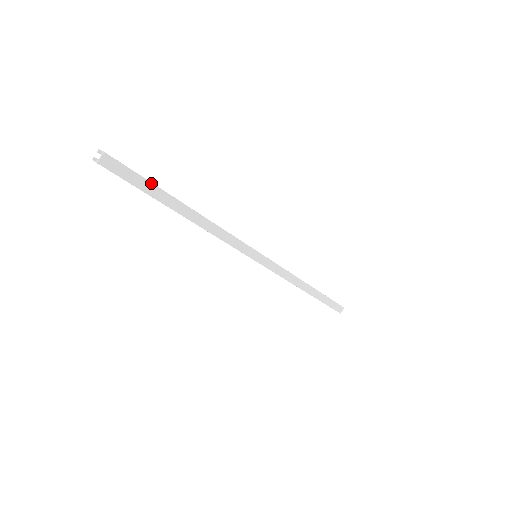
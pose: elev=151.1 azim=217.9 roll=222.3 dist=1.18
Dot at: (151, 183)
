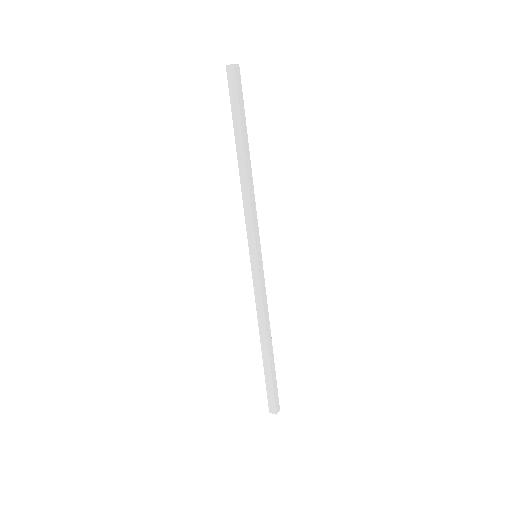
Dot at: (244, 112)
